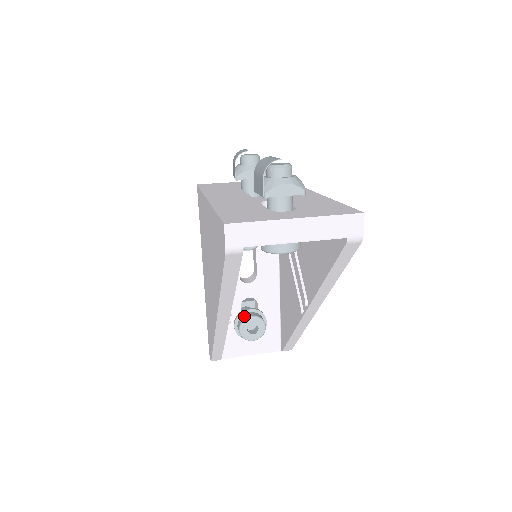
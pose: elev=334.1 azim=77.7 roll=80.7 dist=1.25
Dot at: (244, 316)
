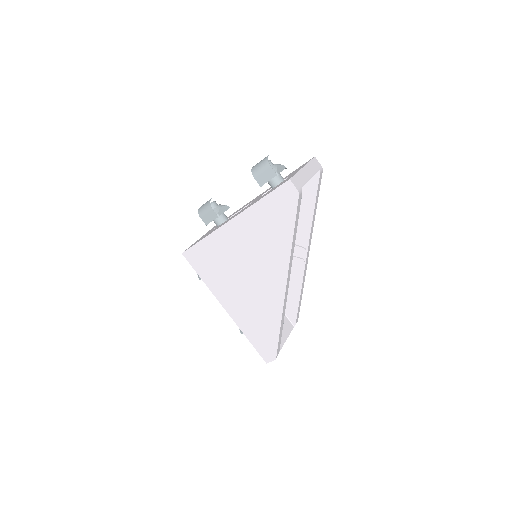
Dot at: occluded
